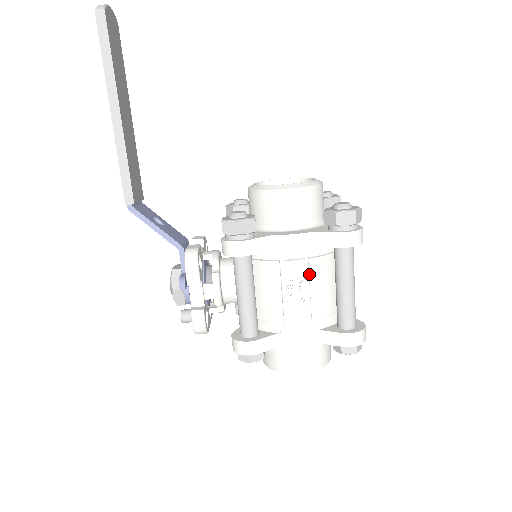
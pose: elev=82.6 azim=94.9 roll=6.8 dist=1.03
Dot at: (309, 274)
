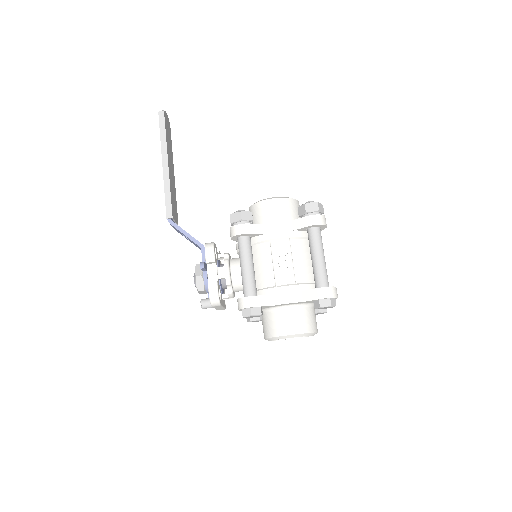
Dot at: (291, 250)
